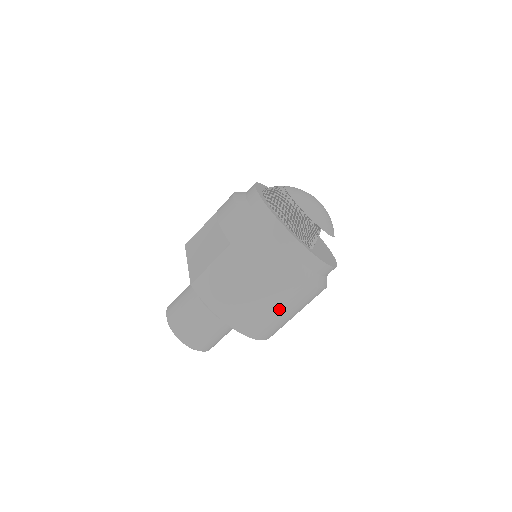
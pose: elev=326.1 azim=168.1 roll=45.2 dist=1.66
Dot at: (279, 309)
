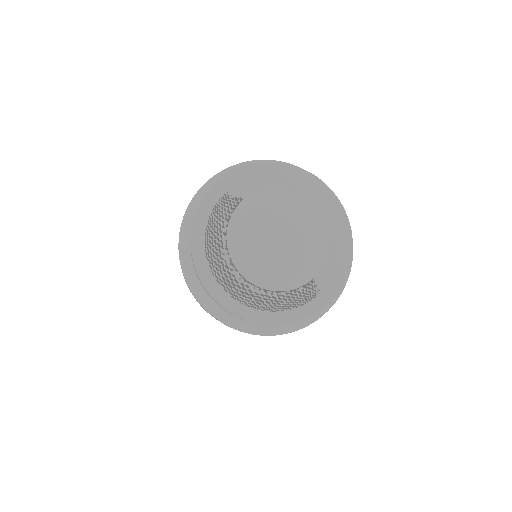
Dot at: occluded
